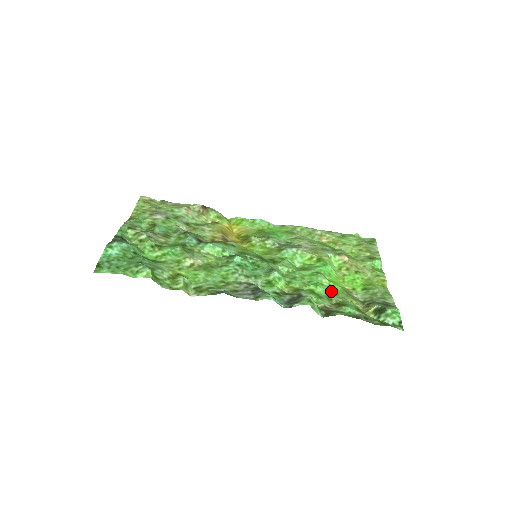
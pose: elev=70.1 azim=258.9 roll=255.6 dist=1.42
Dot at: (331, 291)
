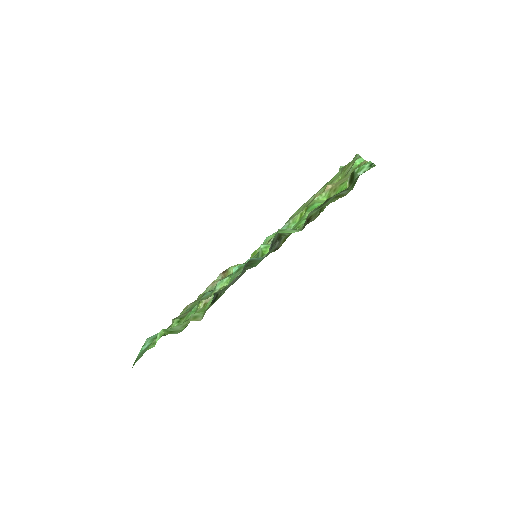
Dot at: occluded
